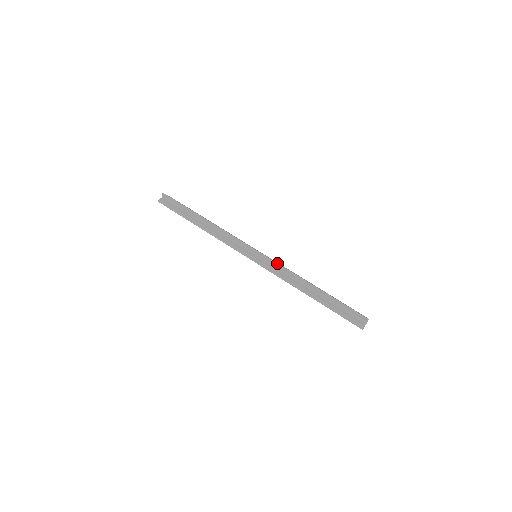
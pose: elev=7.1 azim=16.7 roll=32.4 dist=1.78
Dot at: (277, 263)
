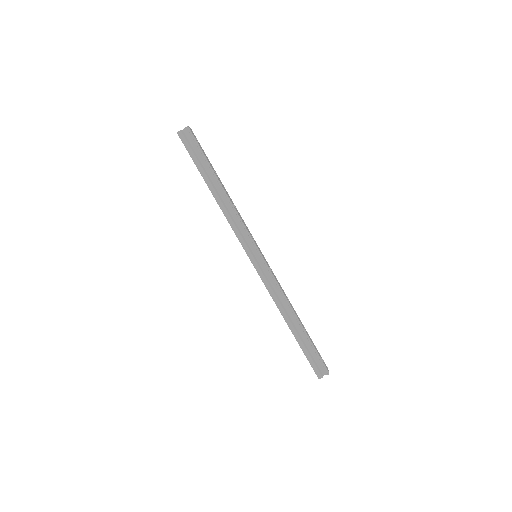
Dot at: (275, 278)
